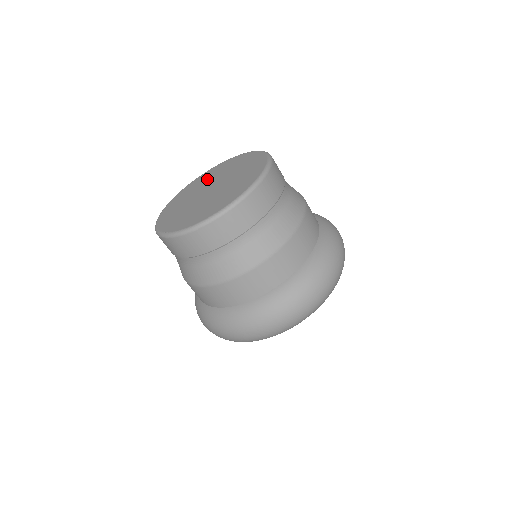
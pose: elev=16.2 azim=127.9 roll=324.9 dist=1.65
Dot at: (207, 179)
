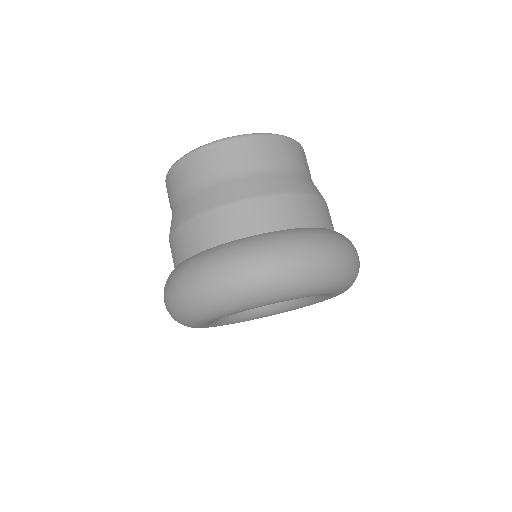
Dot at: occluded
